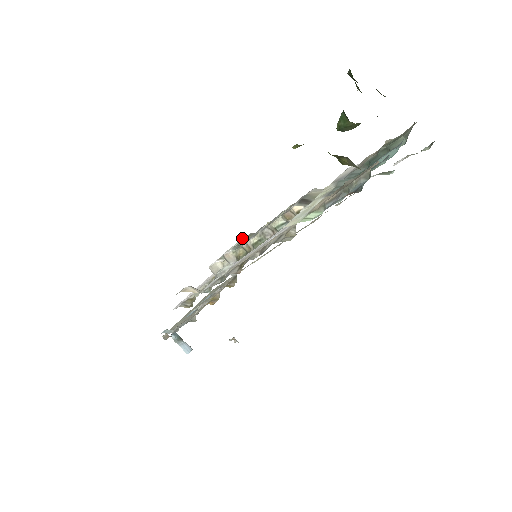
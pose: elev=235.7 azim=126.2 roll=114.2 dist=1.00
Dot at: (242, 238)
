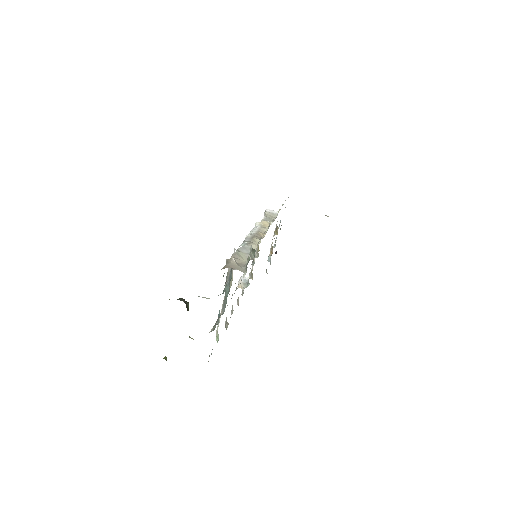
Dot at: occluded
